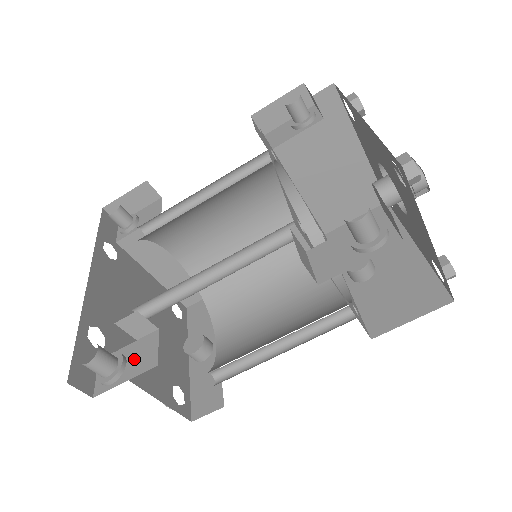
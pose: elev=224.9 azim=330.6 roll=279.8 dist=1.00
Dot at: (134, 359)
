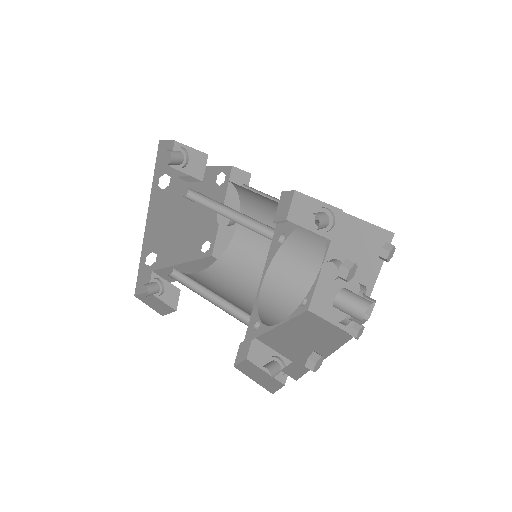
Dot at: (167, 293)
